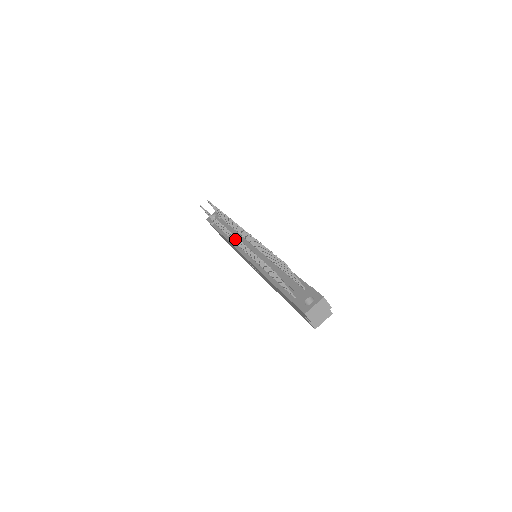
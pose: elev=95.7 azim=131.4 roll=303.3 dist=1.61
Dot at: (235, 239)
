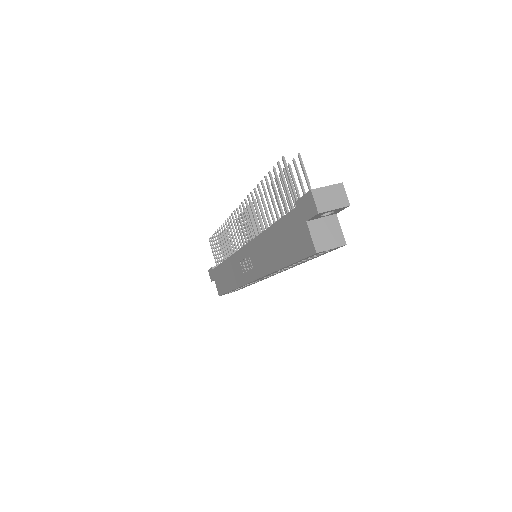
Dot at: (239, 218)
